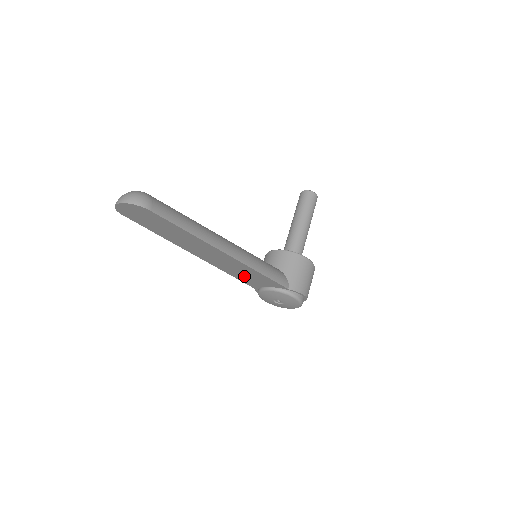
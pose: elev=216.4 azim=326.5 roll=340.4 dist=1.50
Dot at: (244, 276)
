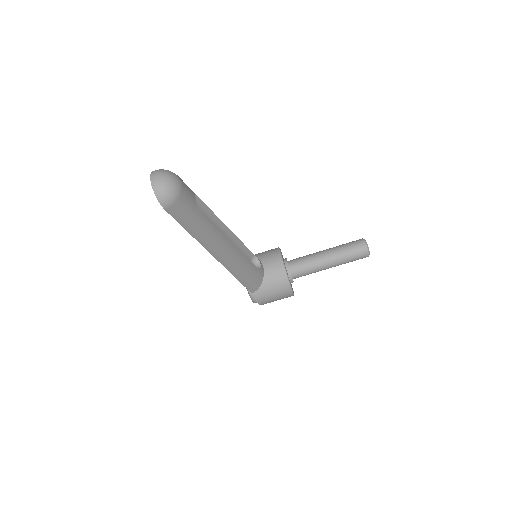
Dot at: occluded
